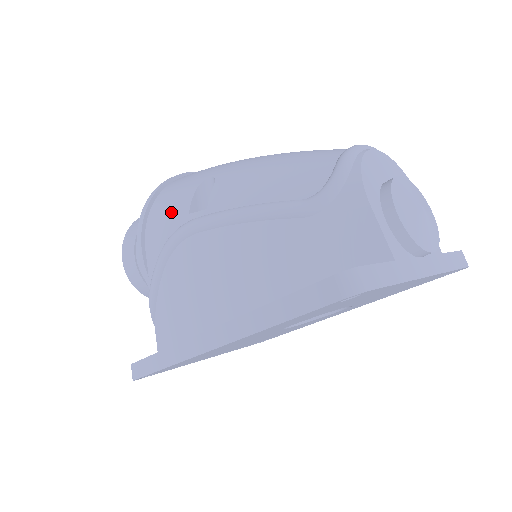
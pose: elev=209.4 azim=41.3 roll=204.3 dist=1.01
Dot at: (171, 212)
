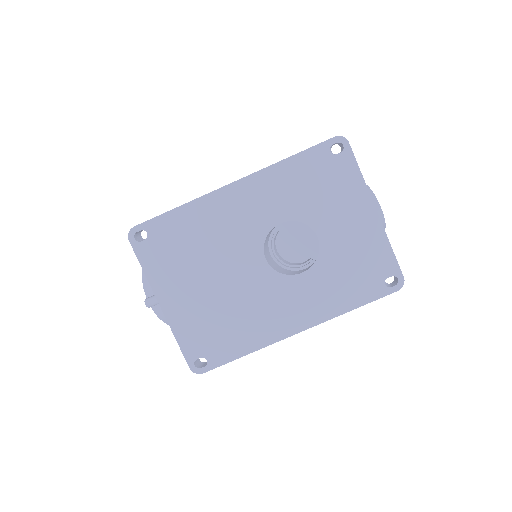
Dot at: occluded
